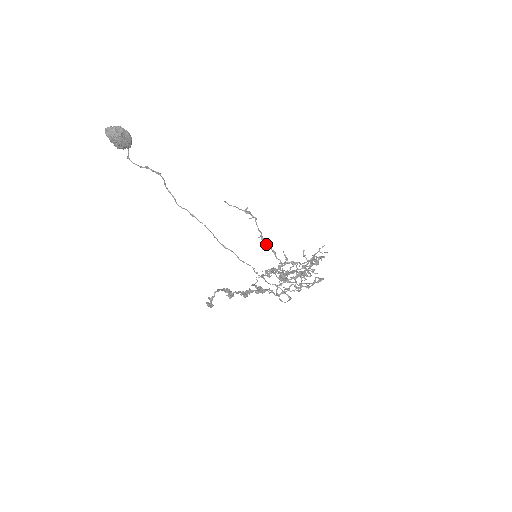
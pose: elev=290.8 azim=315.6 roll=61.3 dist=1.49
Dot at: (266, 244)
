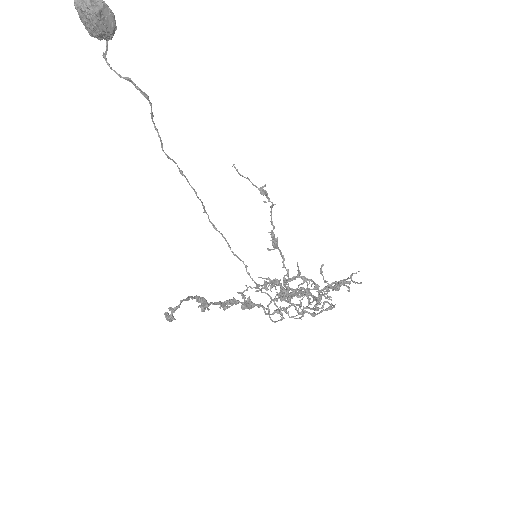
Dot at: (275, 244)
